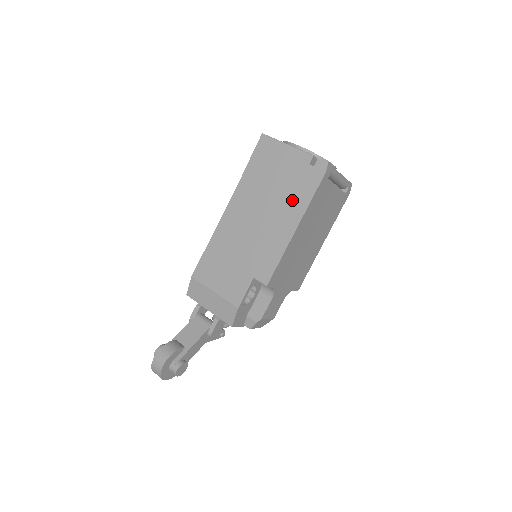
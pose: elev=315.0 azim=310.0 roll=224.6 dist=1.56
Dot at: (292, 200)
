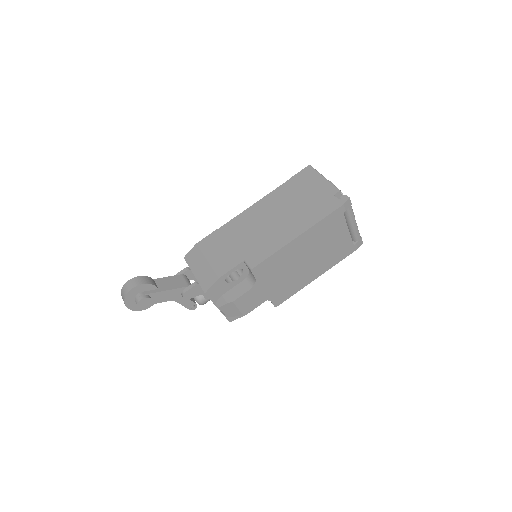
Dot at: (307, 215)
